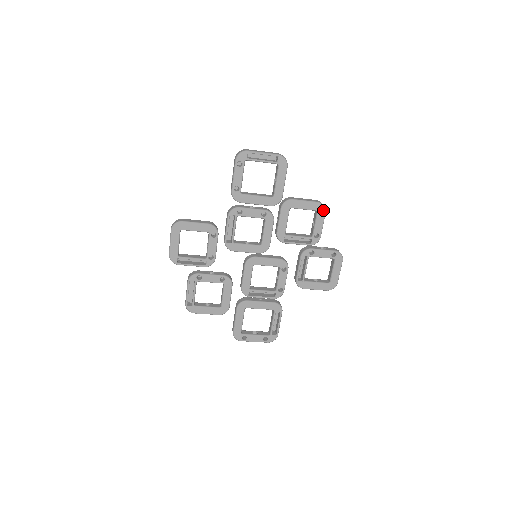
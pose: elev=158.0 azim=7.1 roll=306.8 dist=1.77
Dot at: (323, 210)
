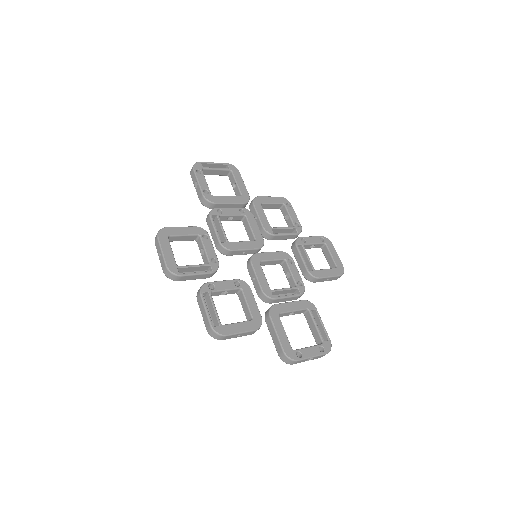
Dot at: (288, 202)
